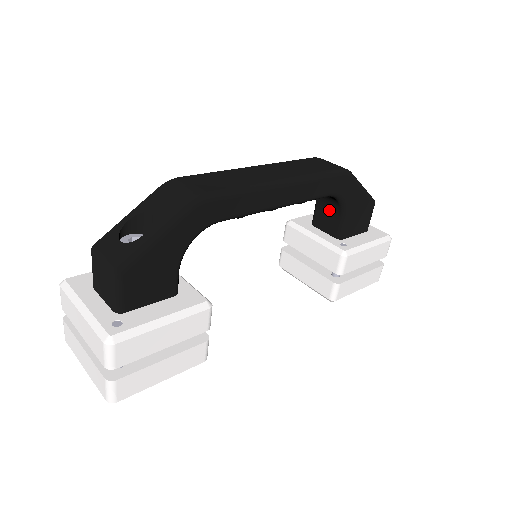
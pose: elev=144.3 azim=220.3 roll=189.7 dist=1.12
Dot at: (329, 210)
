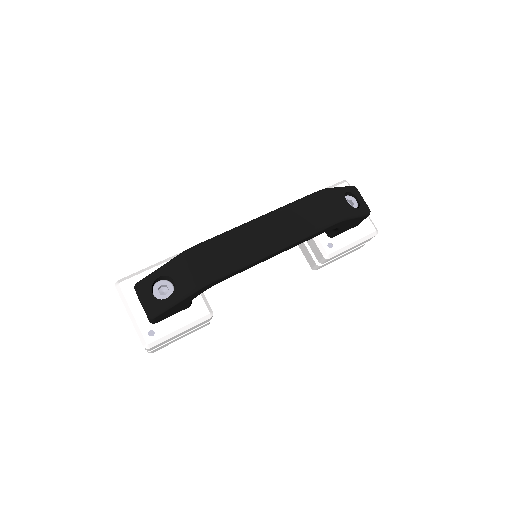
Dot at: occluded
